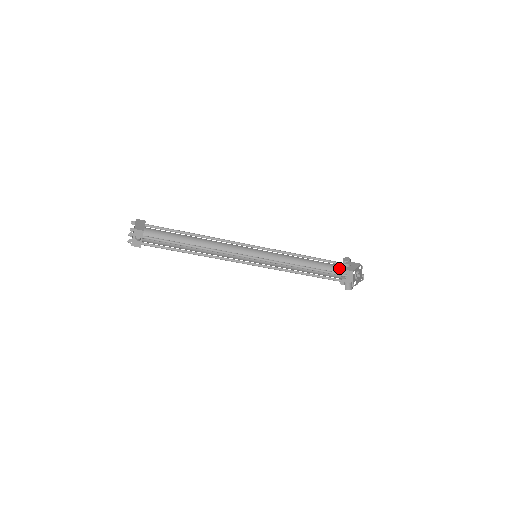
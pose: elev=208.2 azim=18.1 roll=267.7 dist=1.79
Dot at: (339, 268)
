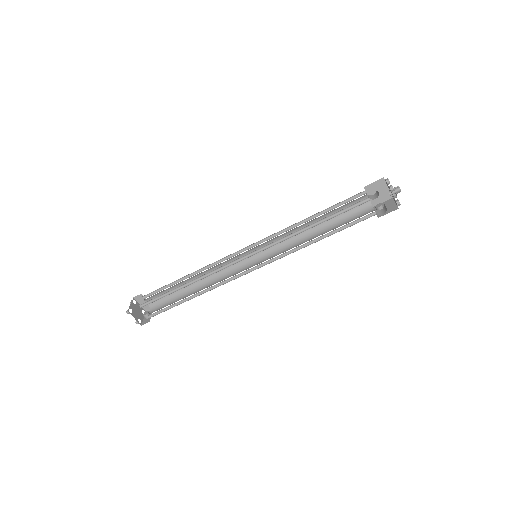
Dot at: (366, 204)
